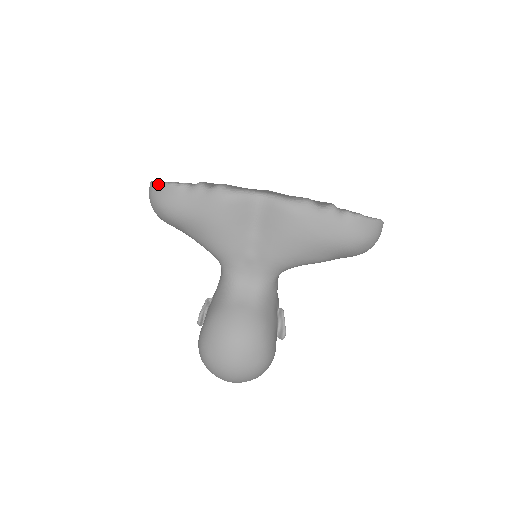
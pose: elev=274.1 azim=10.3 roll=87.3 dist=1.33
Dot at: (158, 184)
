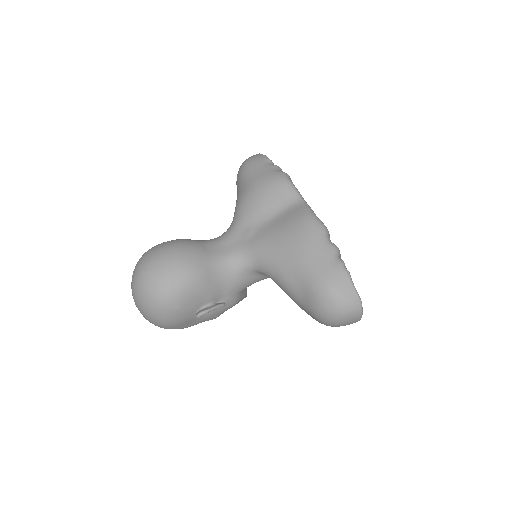
Dot at: occluded
